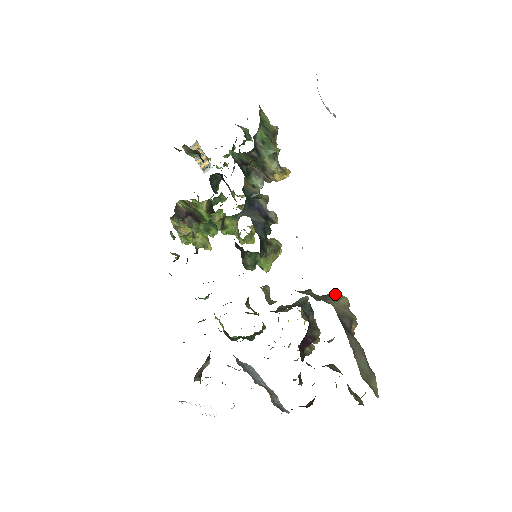
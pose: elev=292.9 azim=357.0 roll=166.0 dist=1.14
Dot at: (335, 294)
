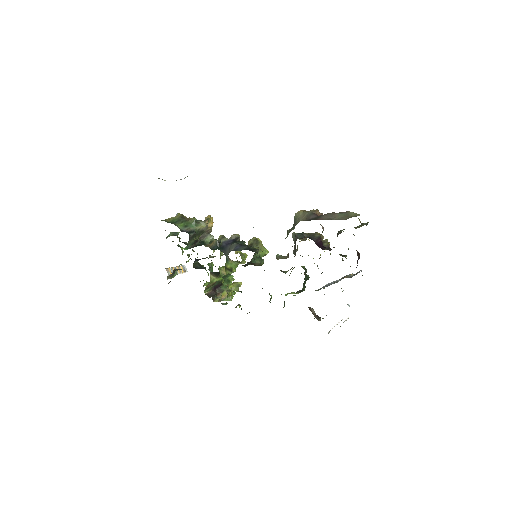
Dot at: (295, 217)
